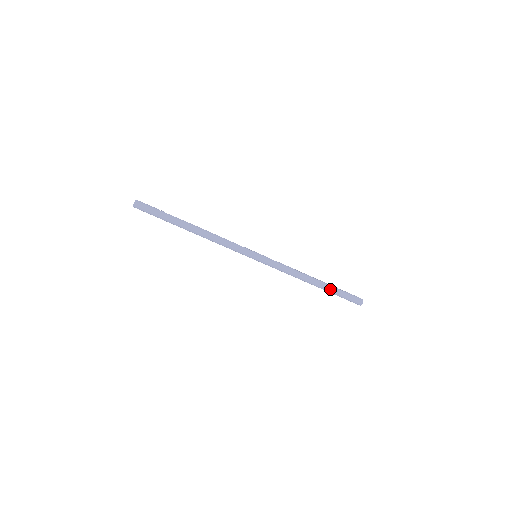
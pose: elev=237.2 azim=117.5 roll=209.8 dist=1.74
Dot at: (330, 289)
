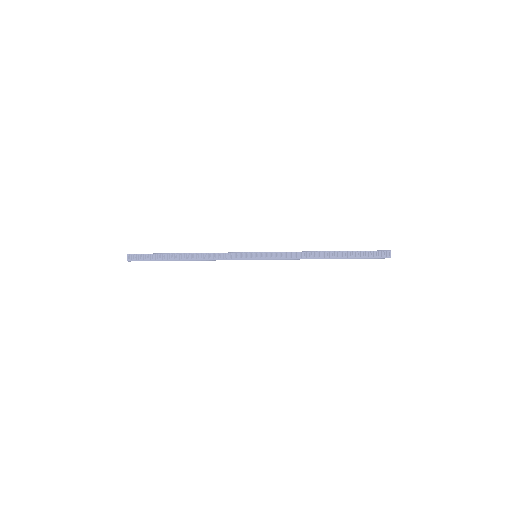
Dot at: (346, 258)
